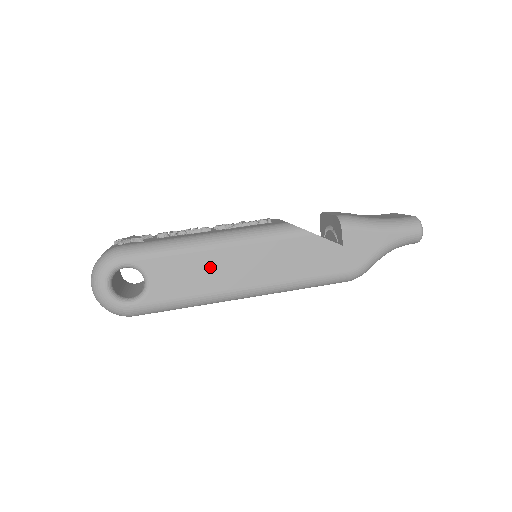
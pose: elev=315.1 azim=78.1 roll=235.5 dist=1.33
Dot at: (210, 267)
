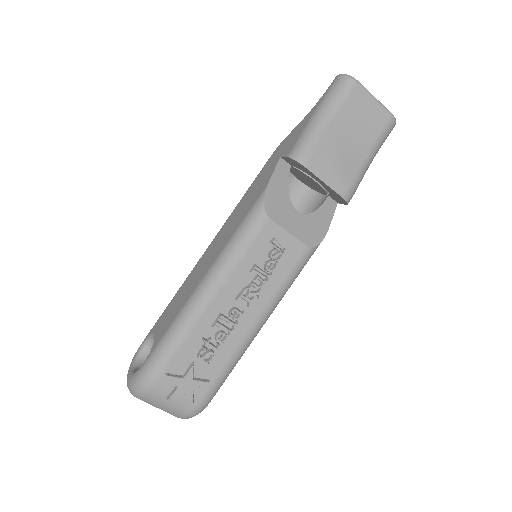
Dot at: occluded
